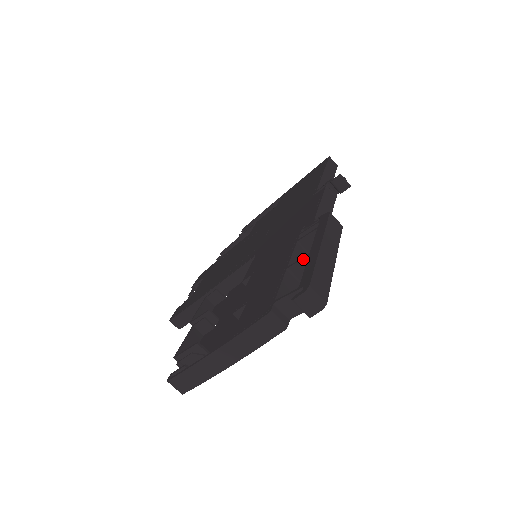
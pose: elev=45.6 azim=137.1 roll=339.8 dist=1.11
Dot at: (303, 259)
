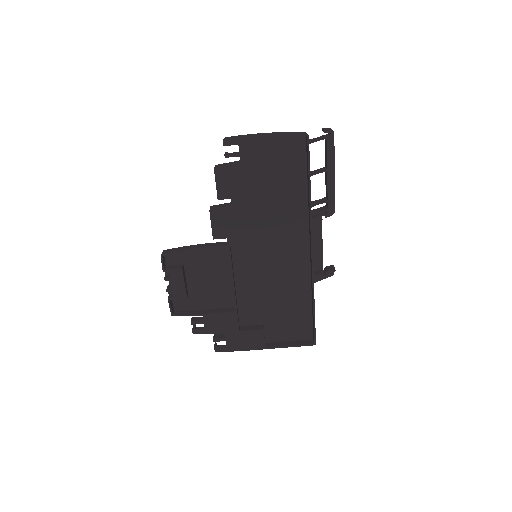
Dot at: (321, 168)
